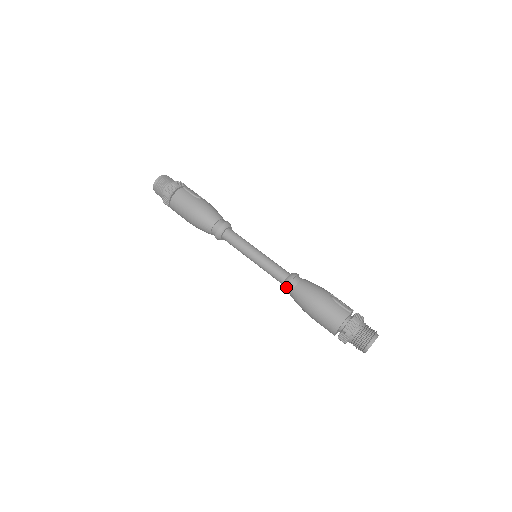
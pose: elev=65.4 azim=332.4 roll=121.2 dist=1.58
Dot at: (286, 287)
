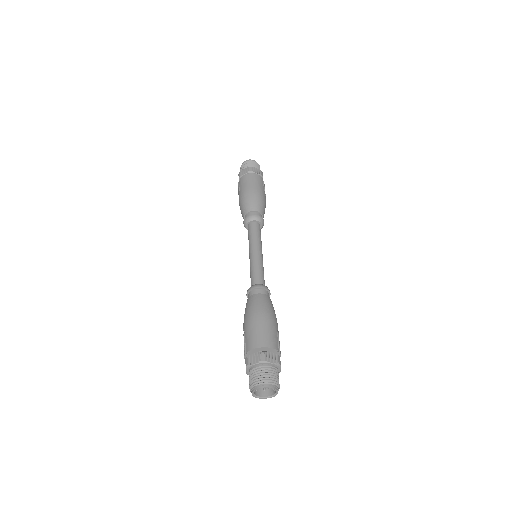
Dot at: (256, 287)
